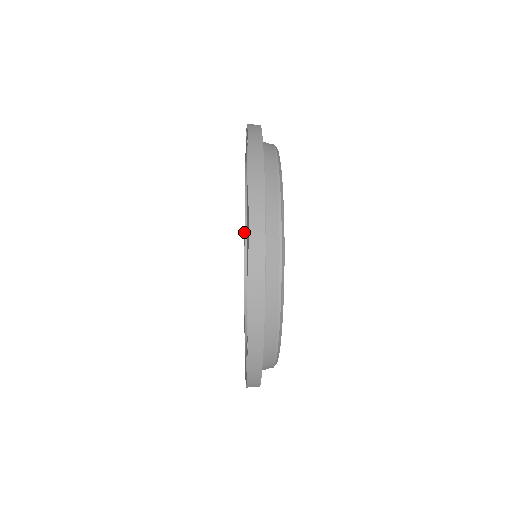
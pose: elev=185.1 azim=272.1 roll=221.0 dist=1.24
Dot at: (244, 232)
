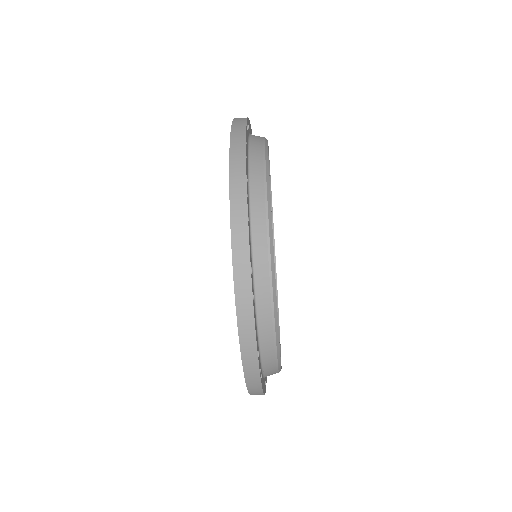
Dot at: occluded
